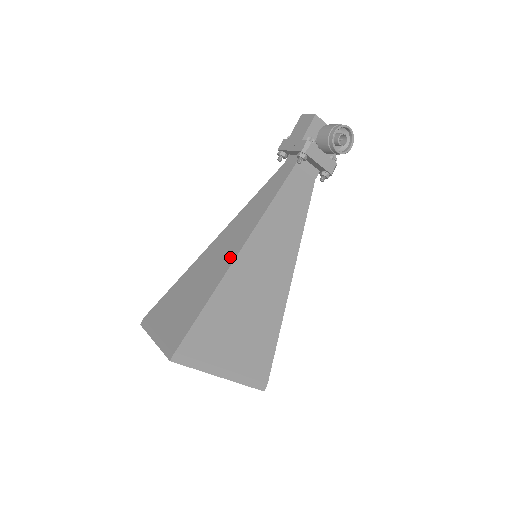
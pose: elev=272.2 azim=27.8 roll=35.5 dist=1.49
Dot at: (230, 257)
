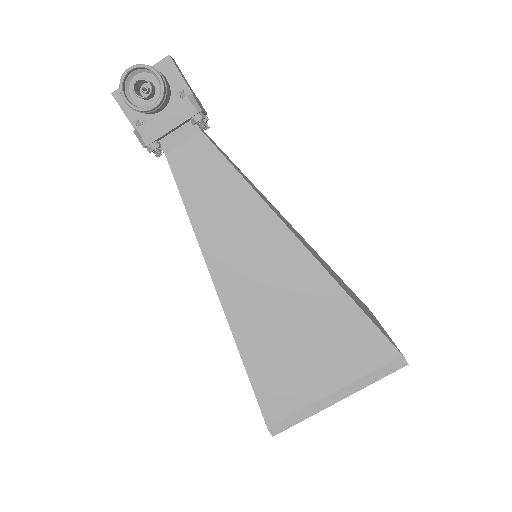
Dot at: occluded
